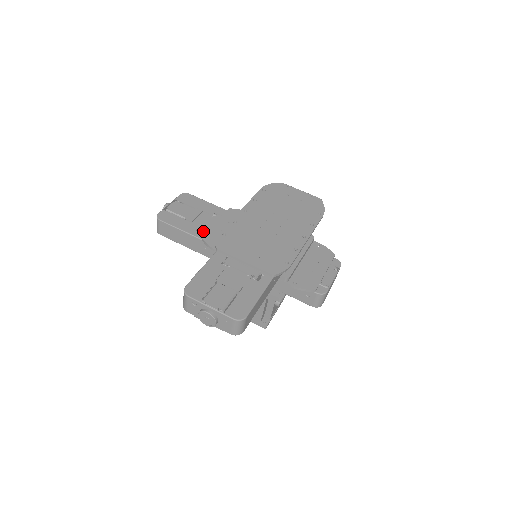
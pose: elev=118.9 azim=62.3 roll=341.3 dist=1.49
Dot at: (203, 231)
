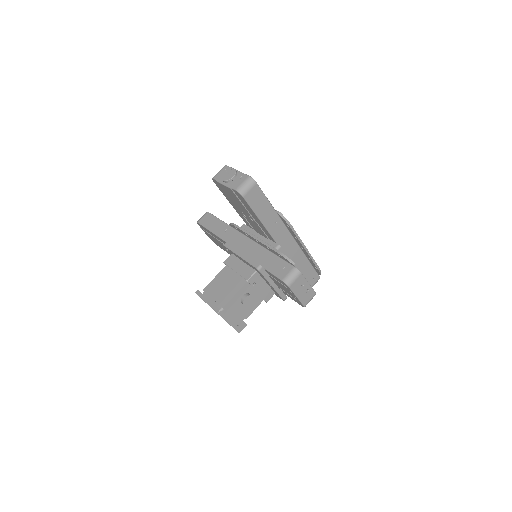
Dot at: occluded
